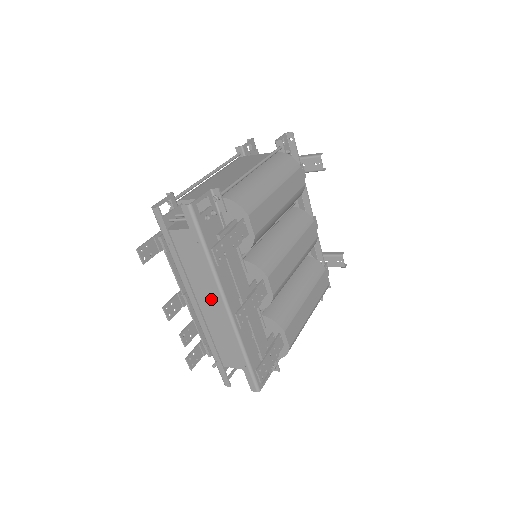
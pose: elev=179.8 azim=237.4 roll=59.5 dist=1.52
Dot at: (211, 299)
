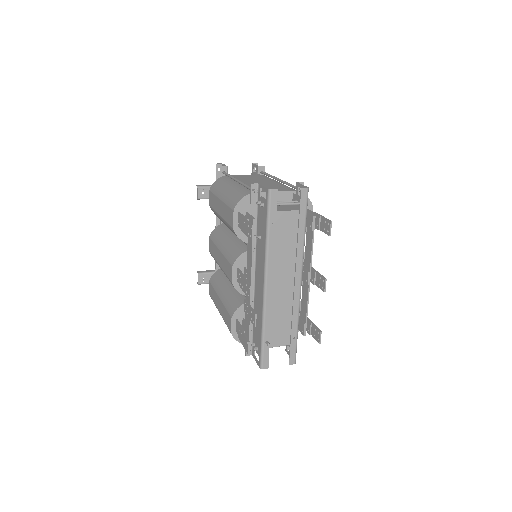
Dot at: (284, 276)
